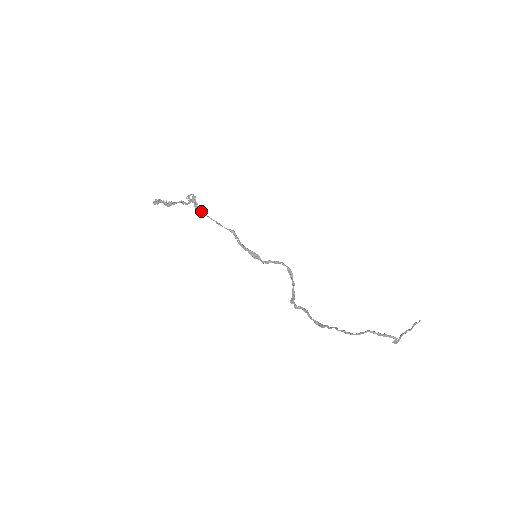
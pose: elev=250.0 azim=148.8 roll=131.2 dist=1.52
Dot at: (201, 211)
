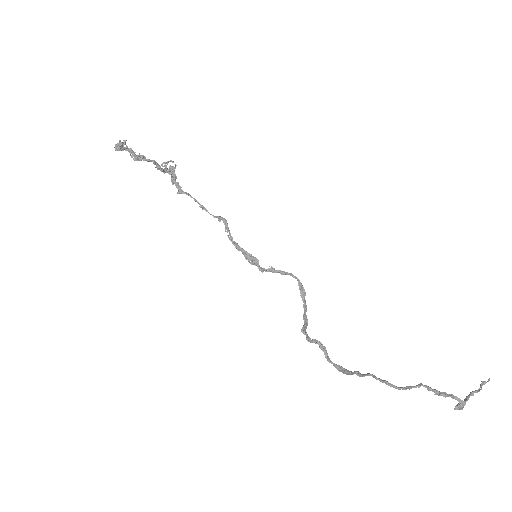
Dot at: (180, 186)
